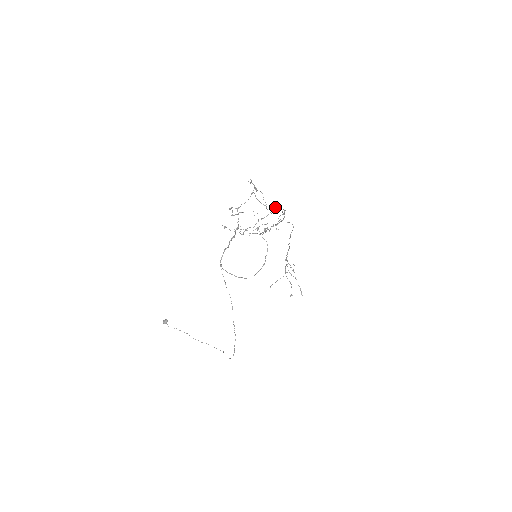
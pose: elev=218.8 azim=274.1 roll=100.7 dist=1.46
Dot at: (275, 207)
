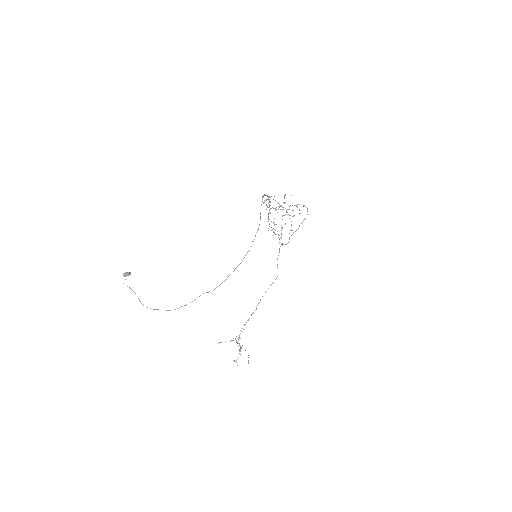
Dot at: occluded
